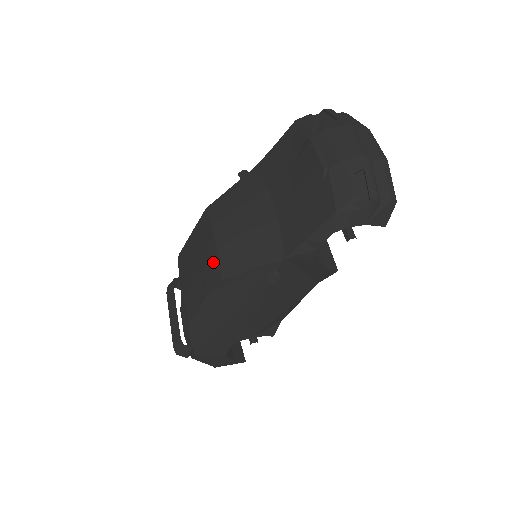
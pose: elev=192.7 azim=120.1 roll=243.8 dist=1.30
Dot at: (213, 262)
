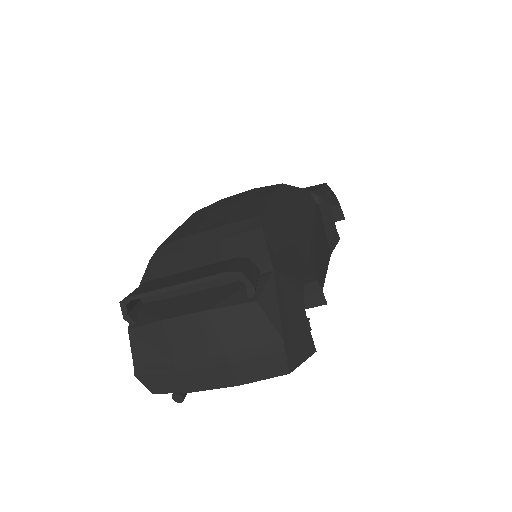
Dot at: (256, 190)
